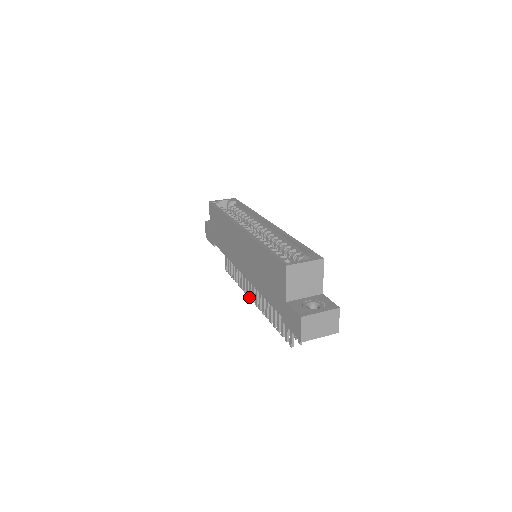
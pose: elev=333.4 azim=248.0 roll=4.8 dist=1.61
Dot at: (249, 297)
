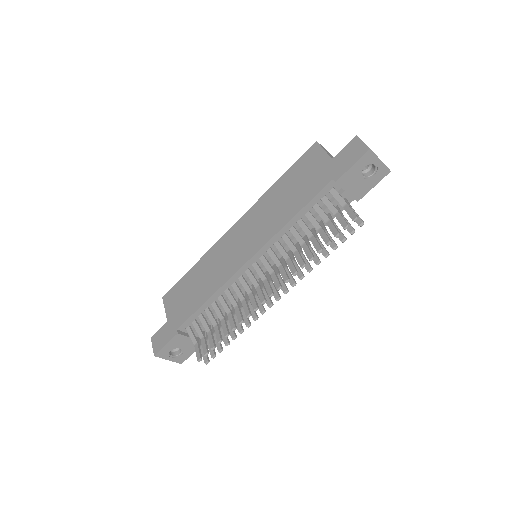
Dot at: (262, 301)
